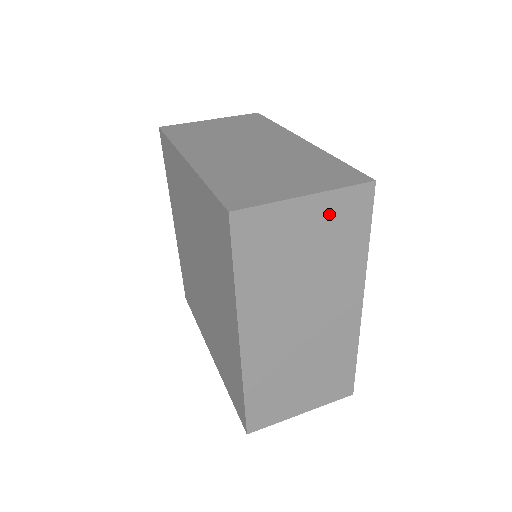
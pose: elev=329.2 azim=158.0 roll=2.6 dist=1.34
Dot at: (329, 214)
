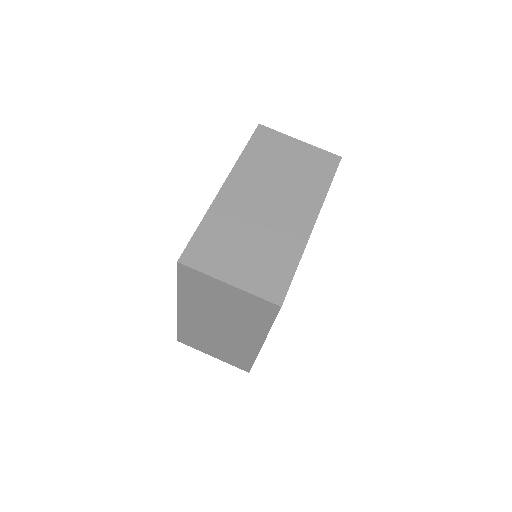
Dot at: (244, 300)
